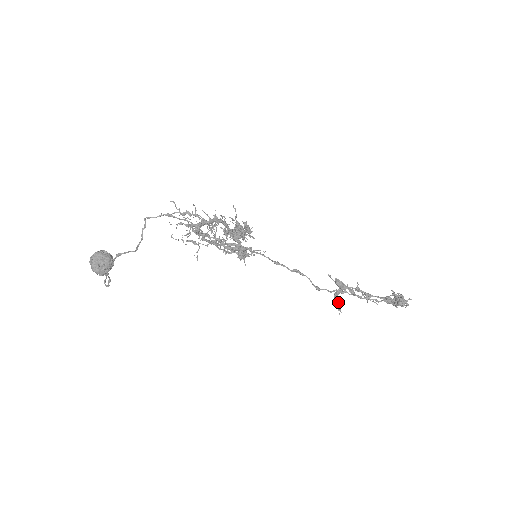
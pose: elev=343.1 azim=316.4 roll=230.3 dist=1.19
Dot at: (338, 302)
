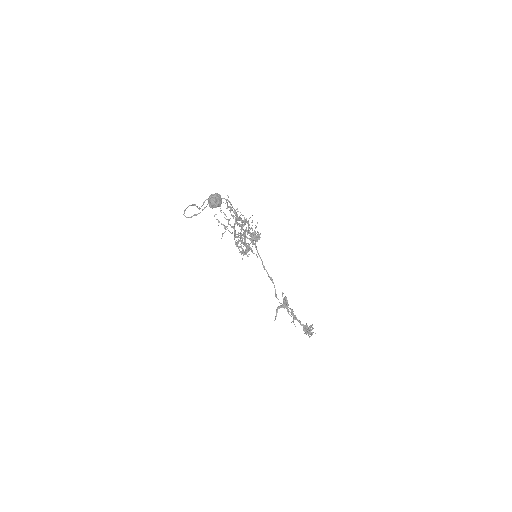
Dot at: occluded
